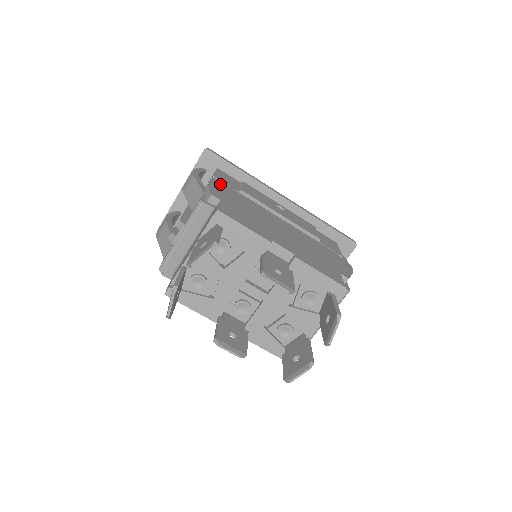
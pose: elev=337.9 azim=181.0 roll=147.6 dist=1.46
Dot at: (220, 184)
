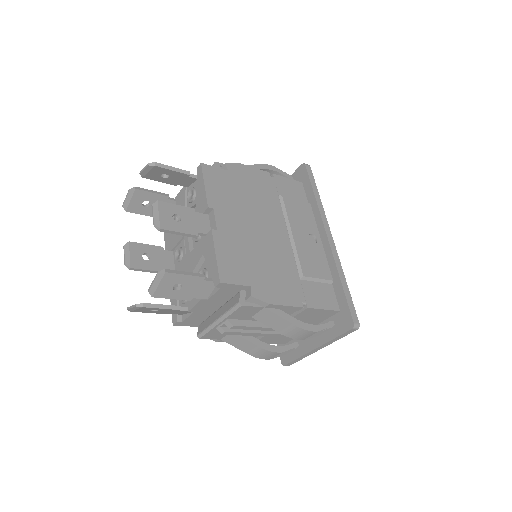
Dot at: (265, 177)
